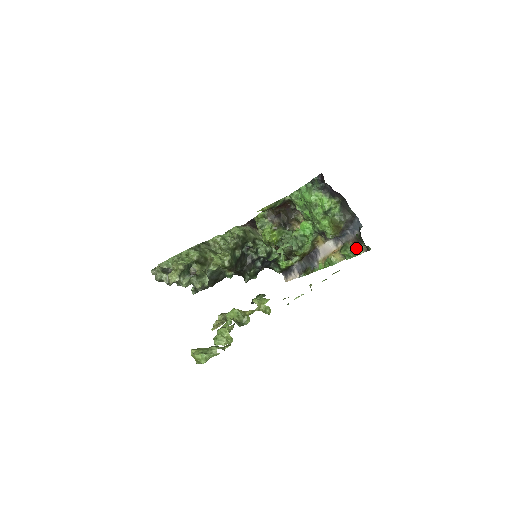
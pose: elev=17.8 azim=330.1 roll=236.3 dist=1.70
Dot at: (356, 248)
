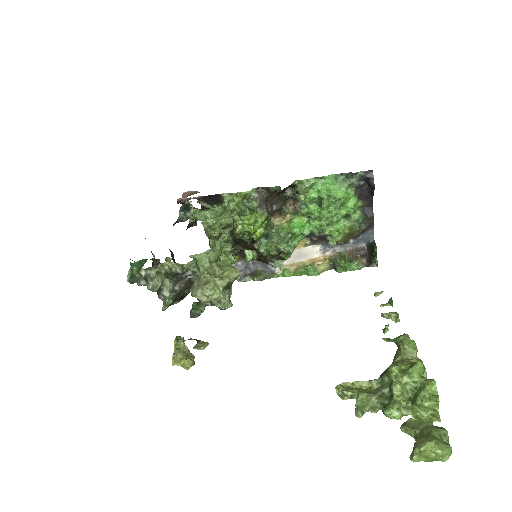
Dot at: (358, 261)
